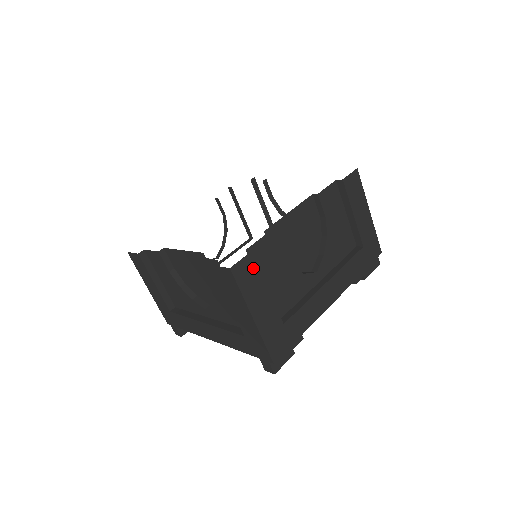
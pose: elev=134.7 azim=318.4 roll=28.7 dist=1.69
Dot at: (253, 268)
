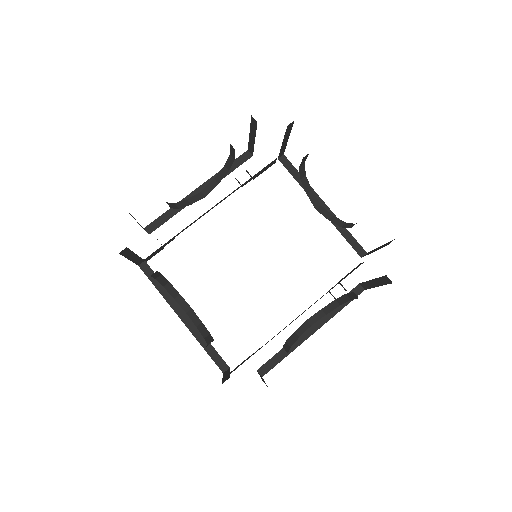
Dot at: occluded
